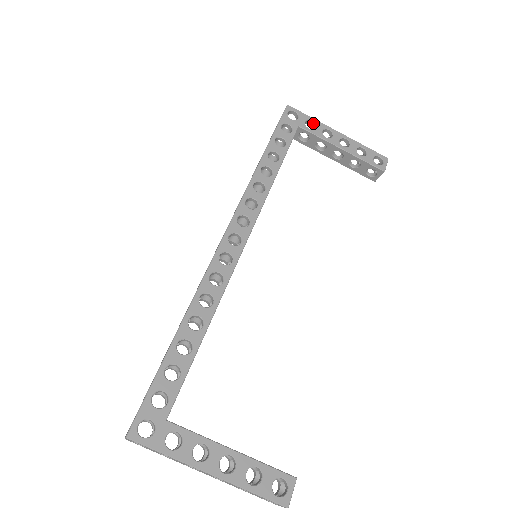
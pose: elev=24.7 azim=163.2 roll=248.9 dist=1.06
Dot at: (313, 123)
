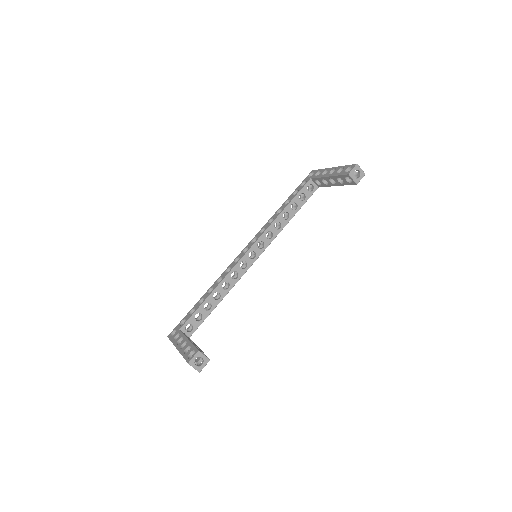
Dot at: occluded
